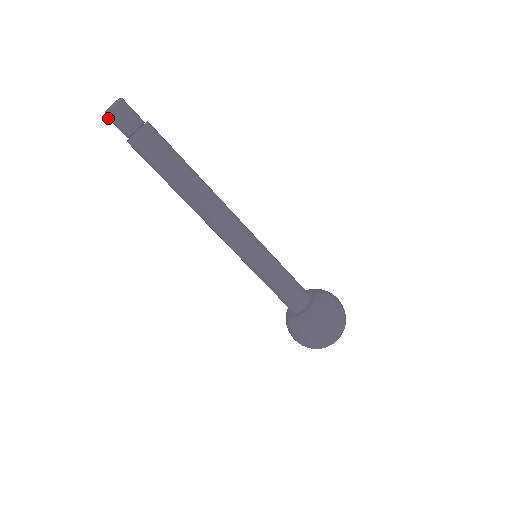
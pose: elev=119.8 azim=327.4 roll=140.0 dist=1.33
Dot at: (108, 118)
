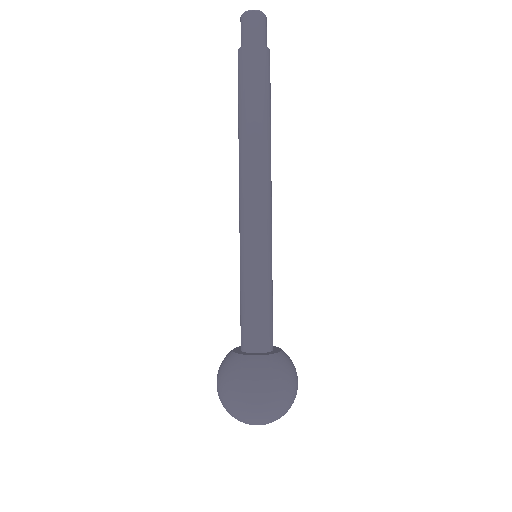
Dot at: (247, 16)
